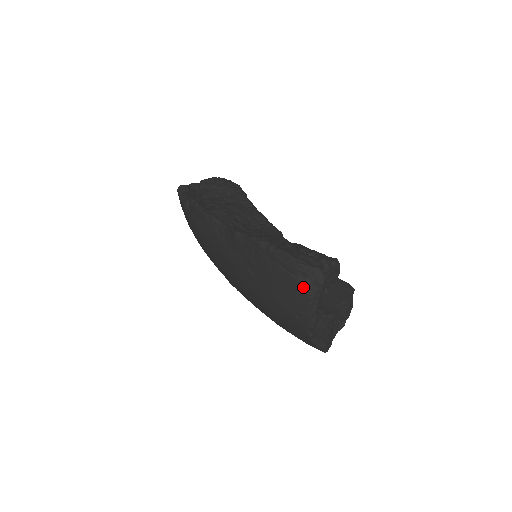
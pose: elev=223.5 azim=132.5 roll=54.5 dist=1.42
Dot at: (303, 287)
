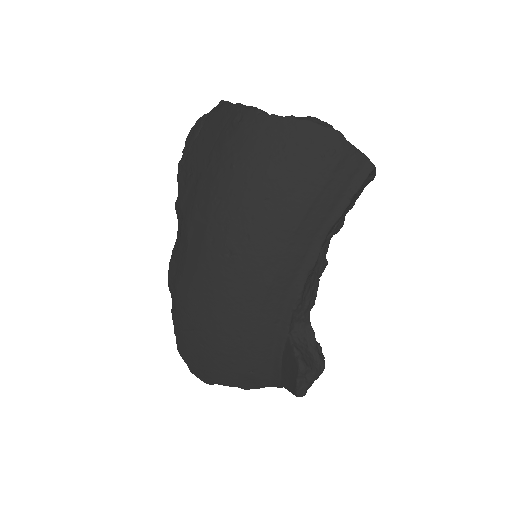
Dot at: (214, 113)
